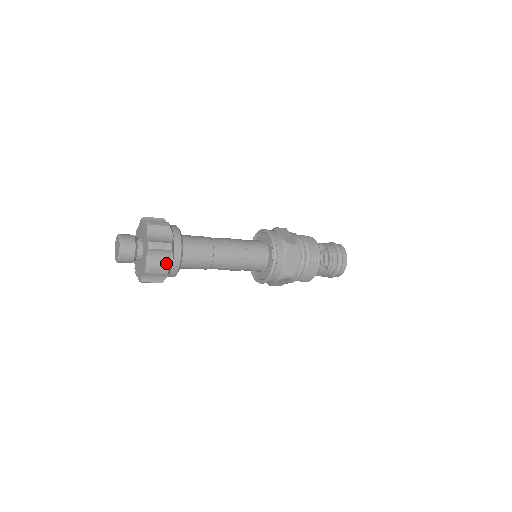
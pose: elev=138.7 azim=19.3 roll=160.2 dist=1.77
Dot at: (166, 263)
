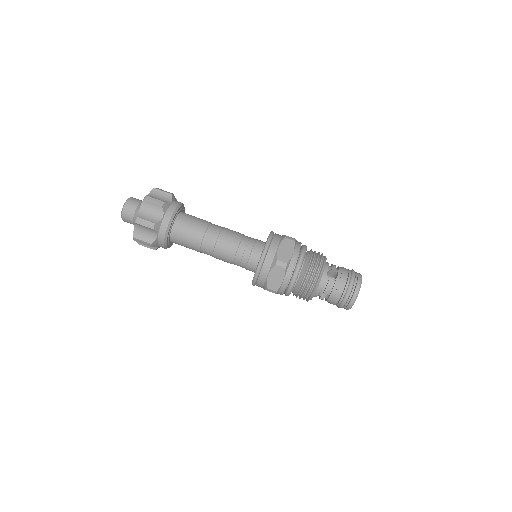
Dot at: (150, 238)
